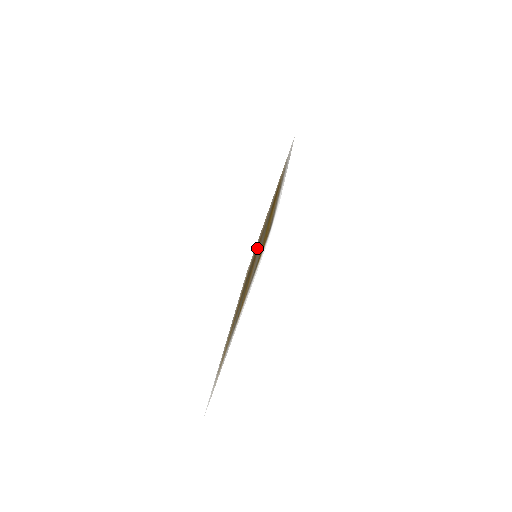
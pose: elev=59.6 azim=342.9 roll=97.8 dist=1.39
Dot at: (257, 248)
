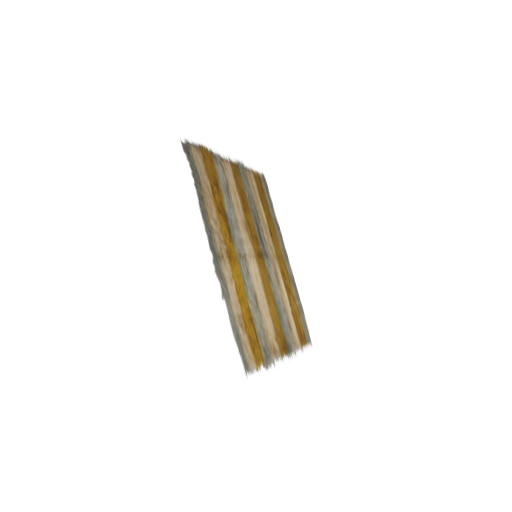
Dot at: (251, 226)
